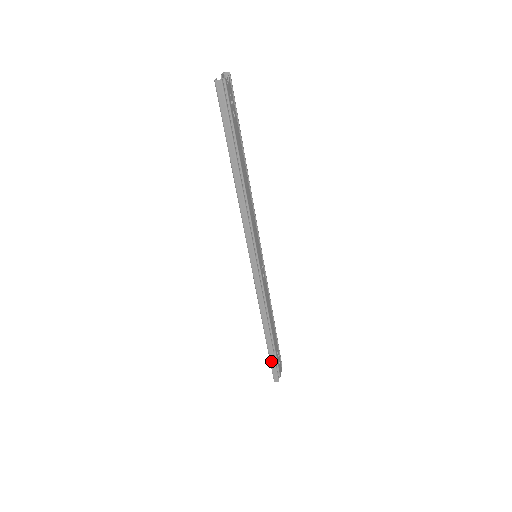
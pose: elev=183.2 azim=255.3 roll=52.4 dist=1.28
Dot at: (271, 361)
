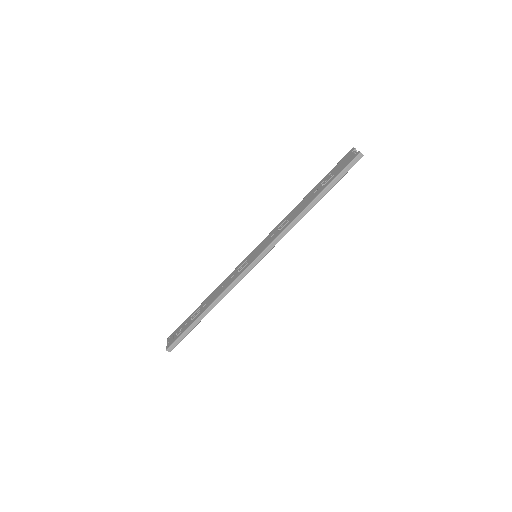
Dot at: (184, 333)
